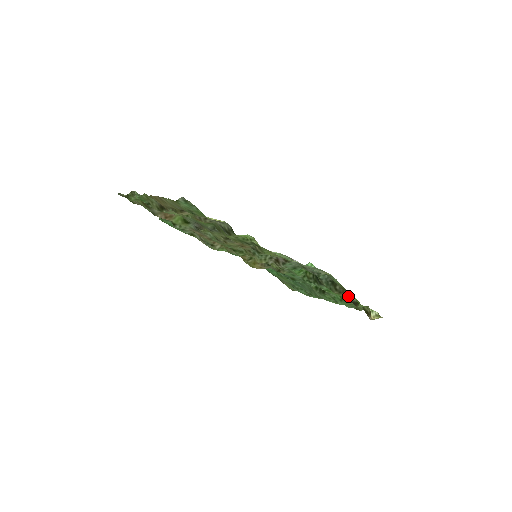
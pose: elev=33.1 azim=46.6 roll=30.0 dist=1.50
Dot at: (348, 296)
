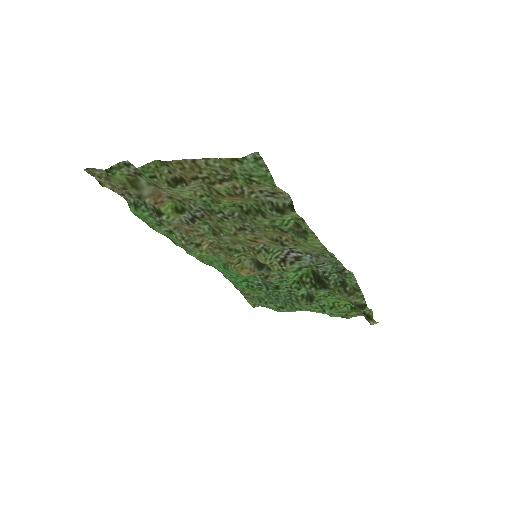
Dot at: (357, 298)
